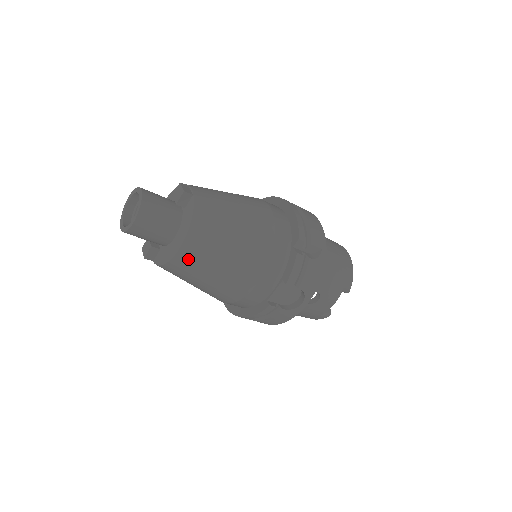
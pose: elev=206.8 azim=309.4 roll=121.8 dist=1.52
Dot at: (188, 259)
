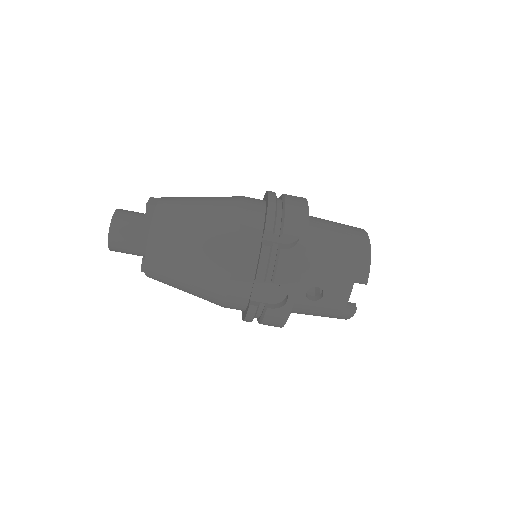
Dot at: (157, 267)
